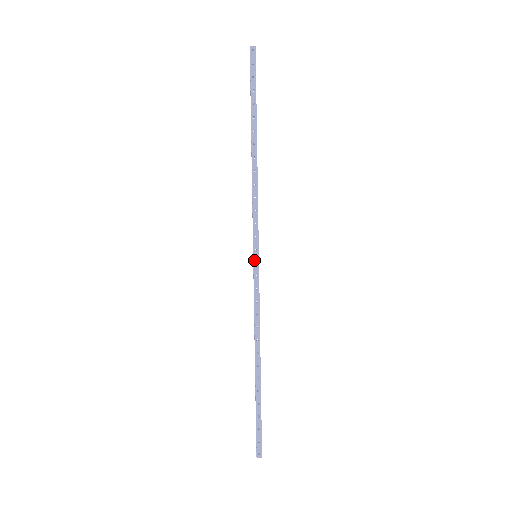
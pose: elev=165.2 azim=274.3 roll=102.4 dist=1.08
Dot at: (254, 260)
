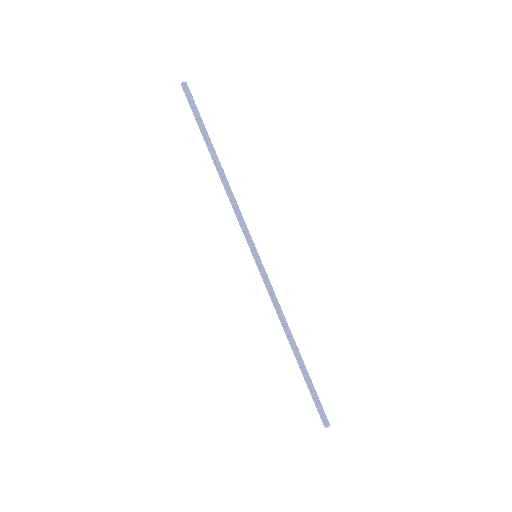
Dot at: (257, 259)
